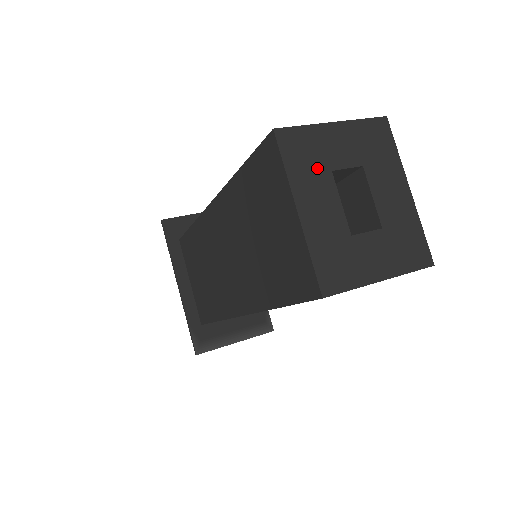
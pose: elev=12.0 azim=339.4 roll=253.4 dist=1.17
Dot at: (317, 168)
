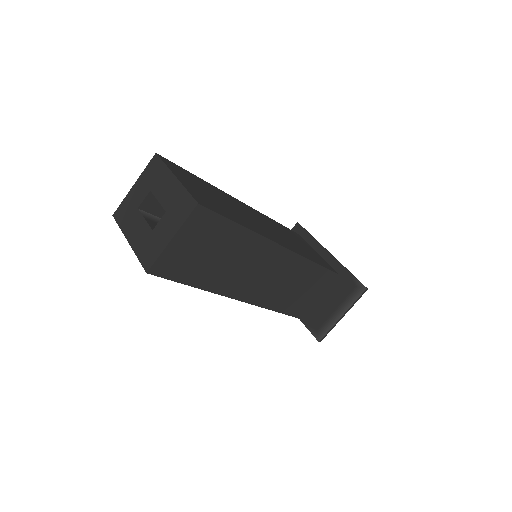
Dot at: (132, 214)
